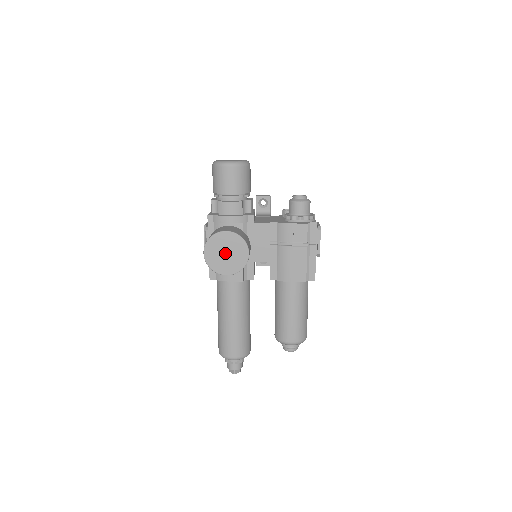
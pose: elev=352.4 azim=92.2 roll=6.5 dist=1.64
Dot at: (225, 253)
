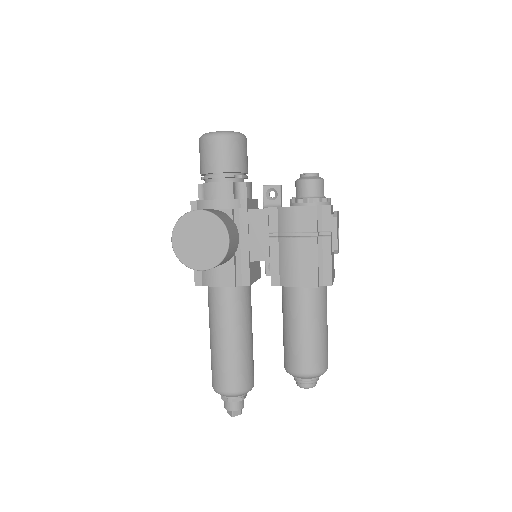
Dot at: (198, 240)
